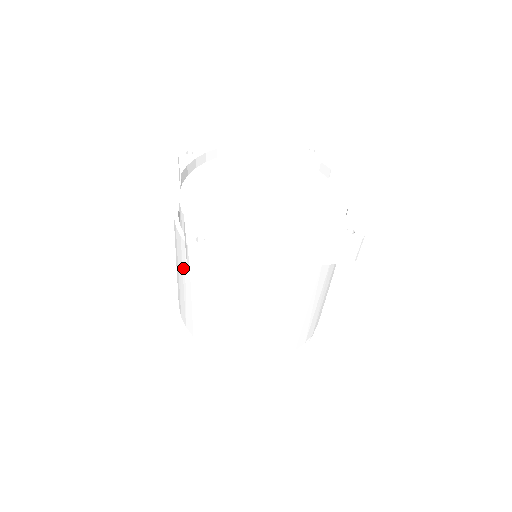
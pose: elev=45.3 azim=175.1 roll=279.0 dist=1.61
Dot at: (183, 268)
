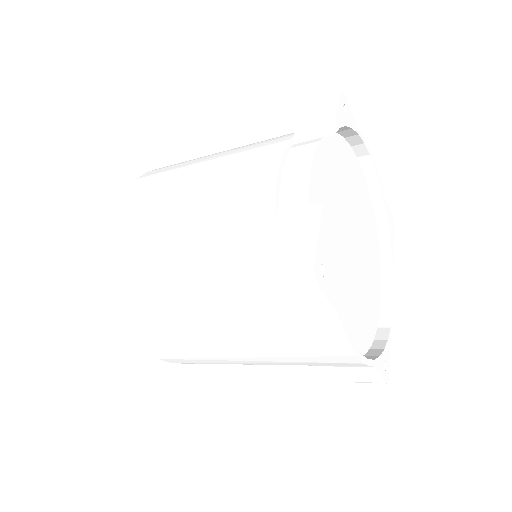
Dot at: (218, 222)
